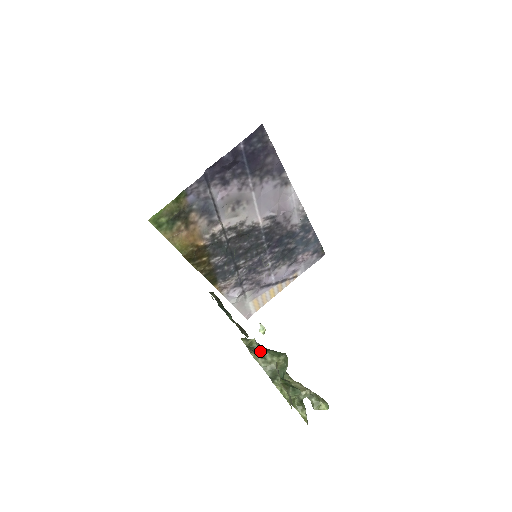
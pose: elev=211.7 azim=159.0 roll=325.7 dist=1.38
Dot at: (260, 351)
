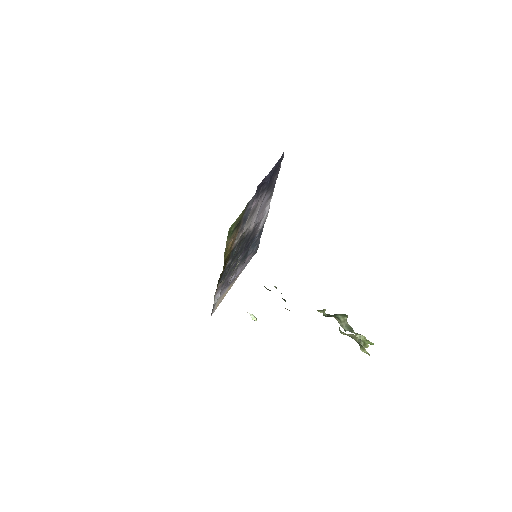
Dot at: (334, 316)
